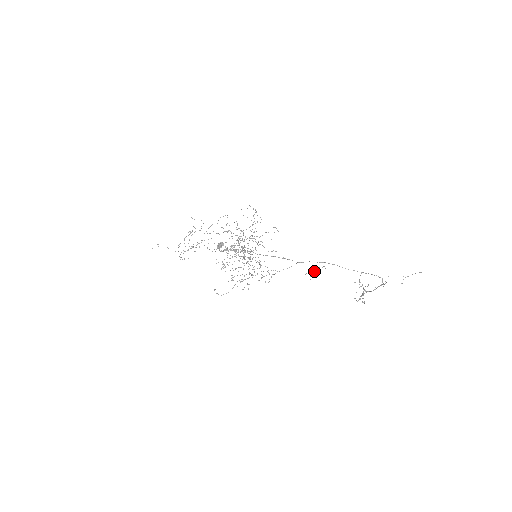
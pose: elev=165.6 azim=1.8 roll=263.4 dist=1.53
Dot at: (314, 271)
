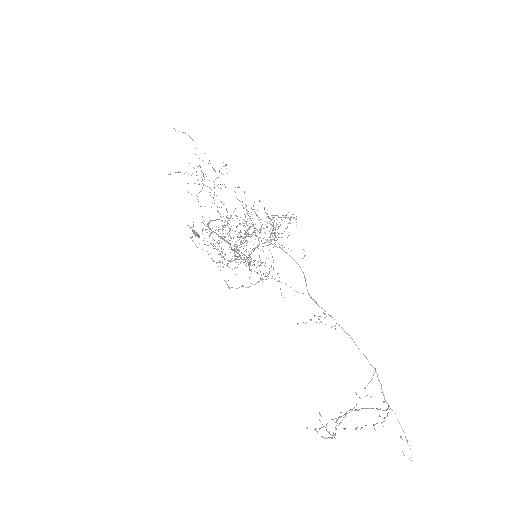
Dot at: (325, 317)
